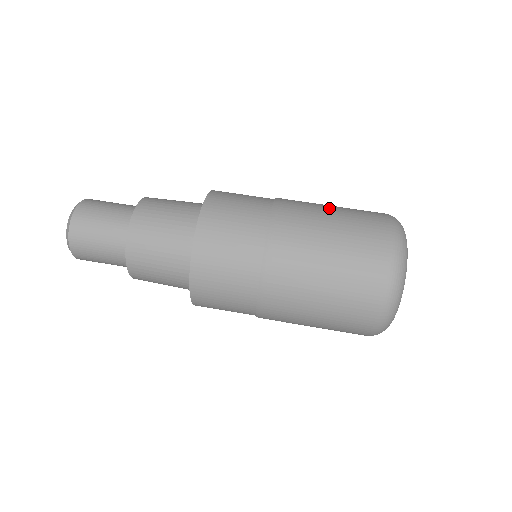
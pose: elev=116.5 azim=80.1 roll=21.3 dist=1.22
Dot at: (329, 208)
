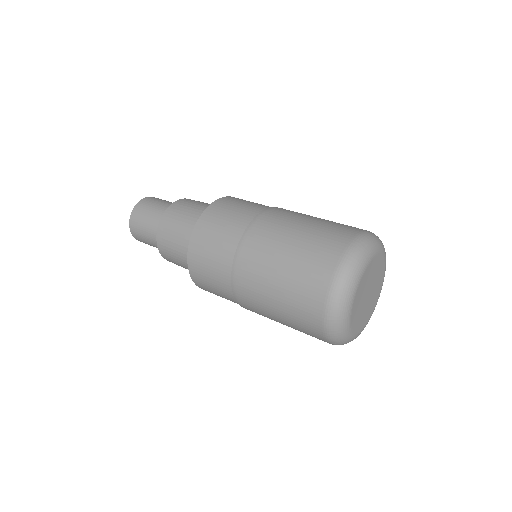
Dot at: occluded
